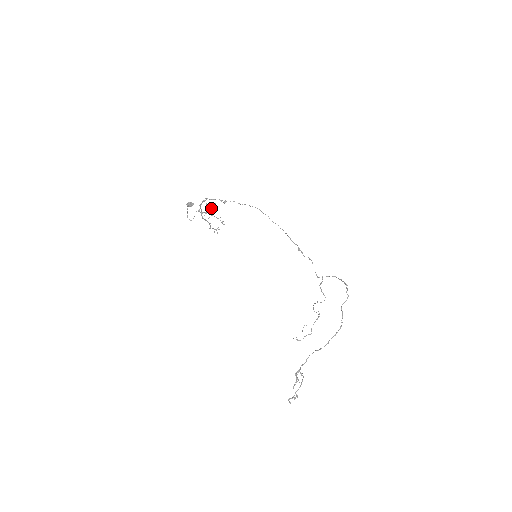
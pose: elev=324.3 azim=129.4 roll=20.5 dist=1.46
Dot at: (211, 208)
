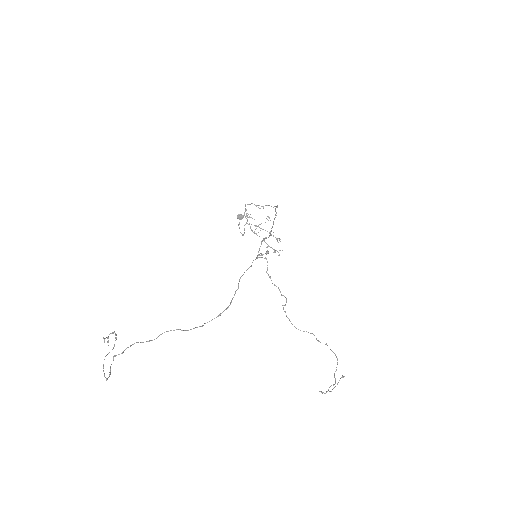
Dot at: occluded
